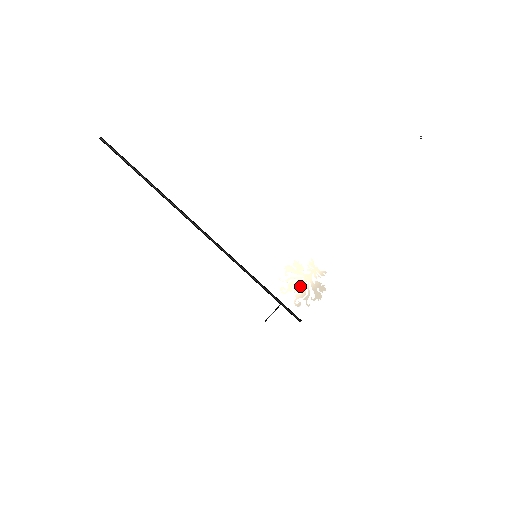
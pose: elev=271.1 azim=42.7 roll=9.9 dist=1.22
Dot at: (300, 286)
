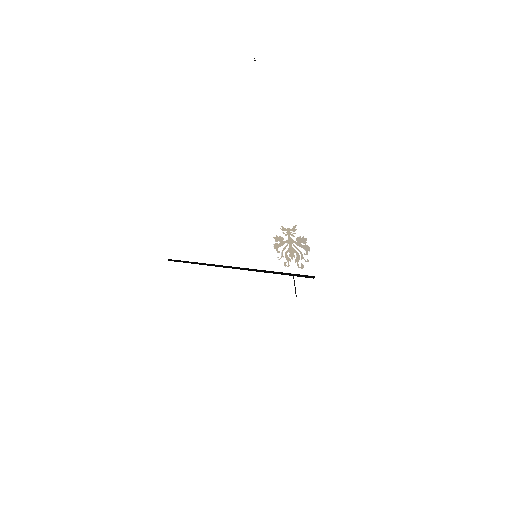
Dot at: (292, 252)
